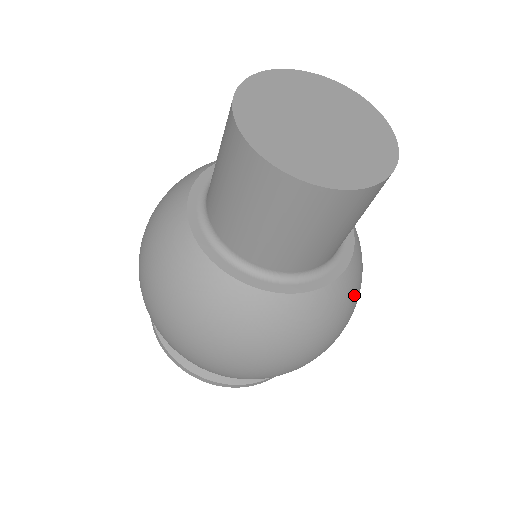
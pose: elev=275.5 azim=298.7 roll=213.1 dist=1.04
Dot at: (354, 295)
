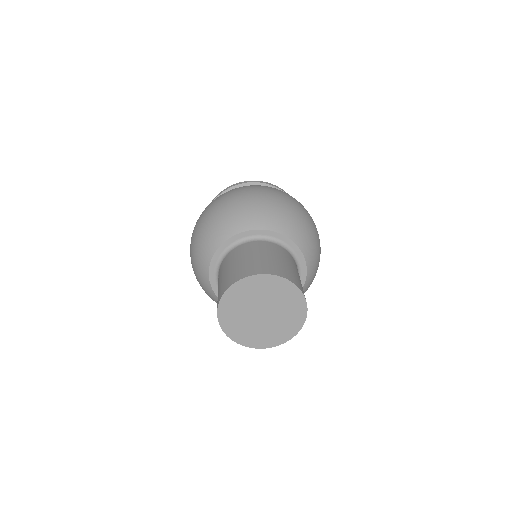
Dot at: (311, 283)
